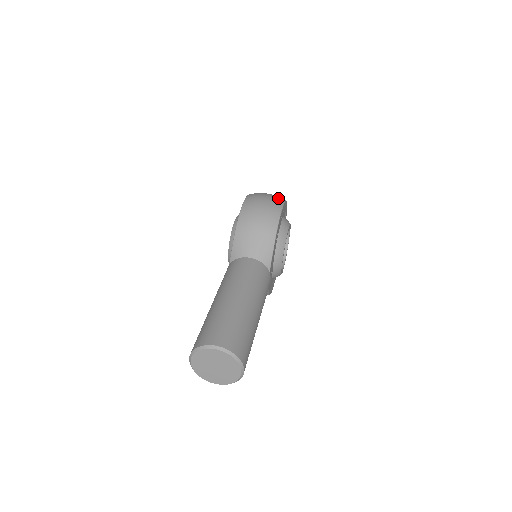
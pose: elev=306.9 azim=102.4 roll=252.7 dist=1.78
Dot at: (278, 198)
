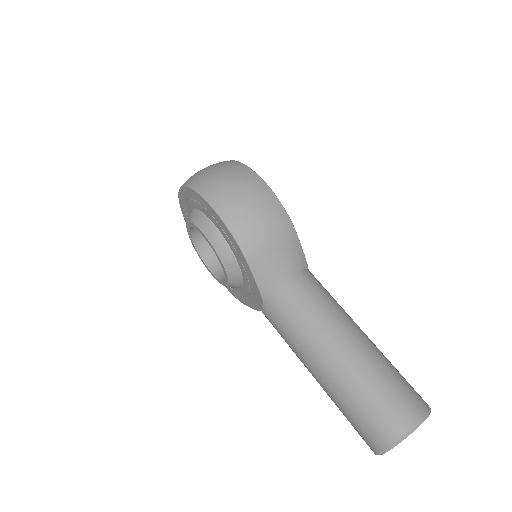
Dot at: (243, 171)
